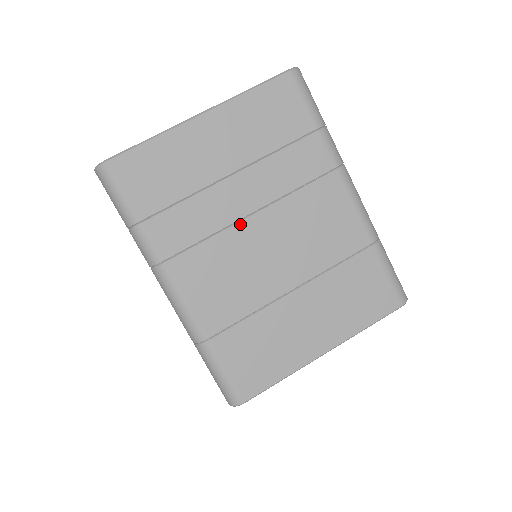
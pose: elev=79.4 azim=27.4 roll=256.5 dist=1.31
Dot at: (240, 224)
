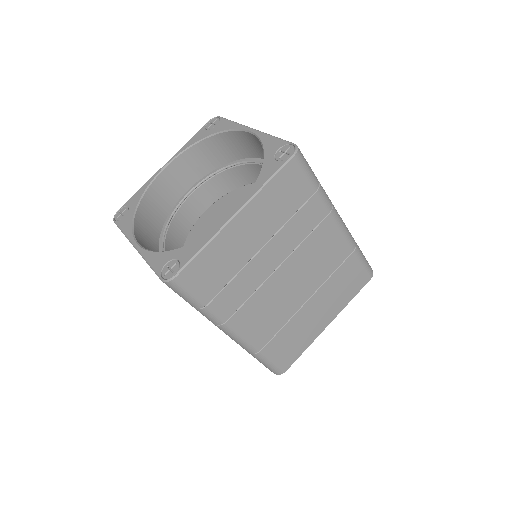
Dot at: (272, 276)
